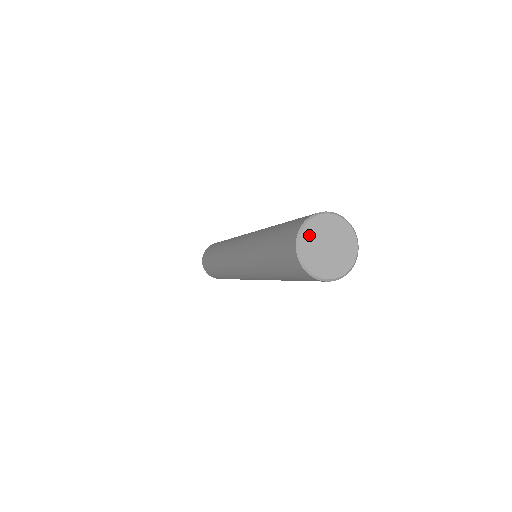
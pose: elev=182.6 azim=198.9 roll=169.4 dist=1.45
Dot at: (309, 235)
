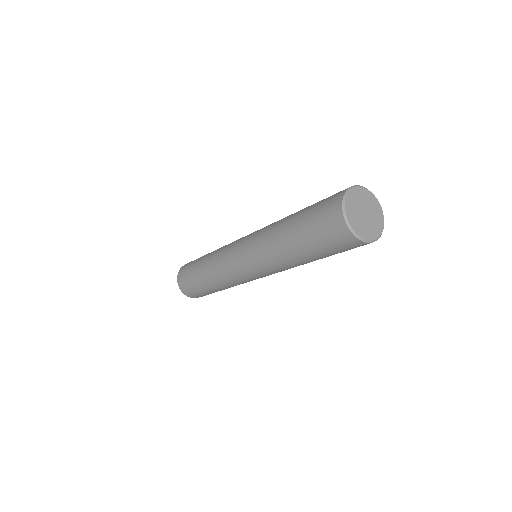
Dot at: (351, 201)
